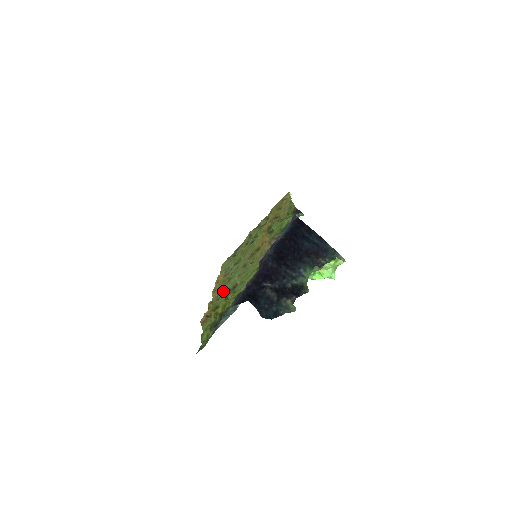
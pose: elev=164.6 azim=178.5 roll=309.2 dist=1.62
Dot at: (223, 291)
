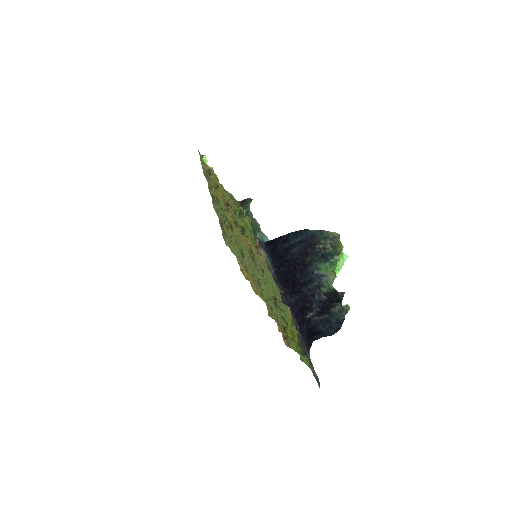
Dot at: (267, 299)
